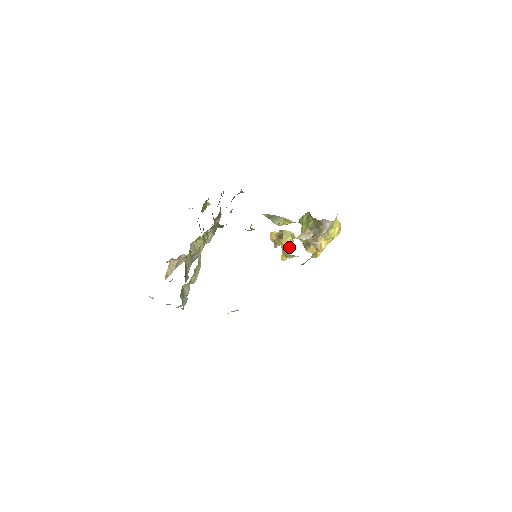
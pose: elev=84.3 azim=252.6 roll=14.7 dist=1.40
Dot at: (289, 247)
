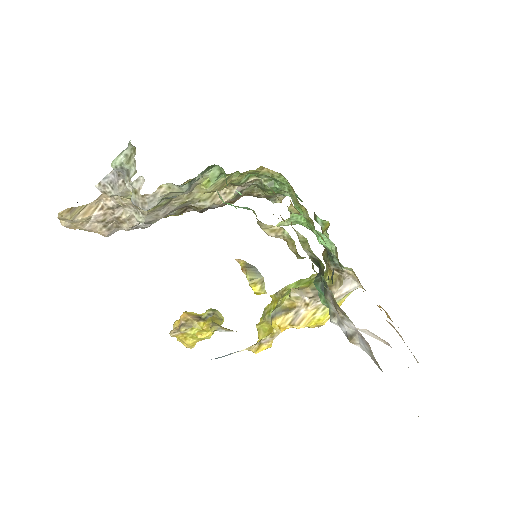
Dot at: occluded
